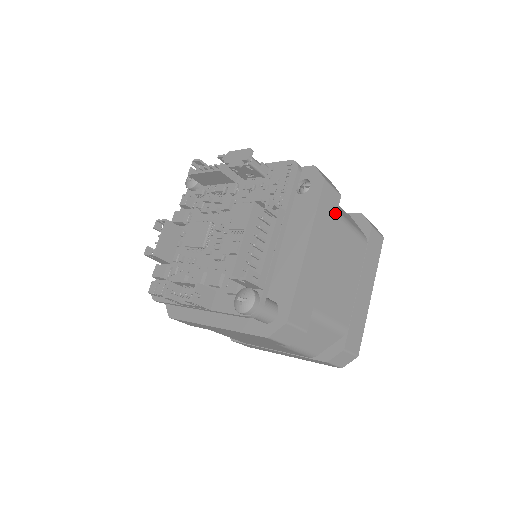
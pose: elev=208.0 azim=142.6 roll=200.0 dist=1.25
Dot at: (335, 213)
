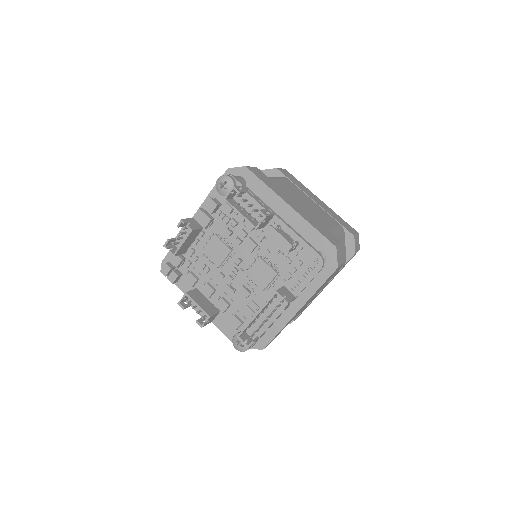
Dot at: occluded
